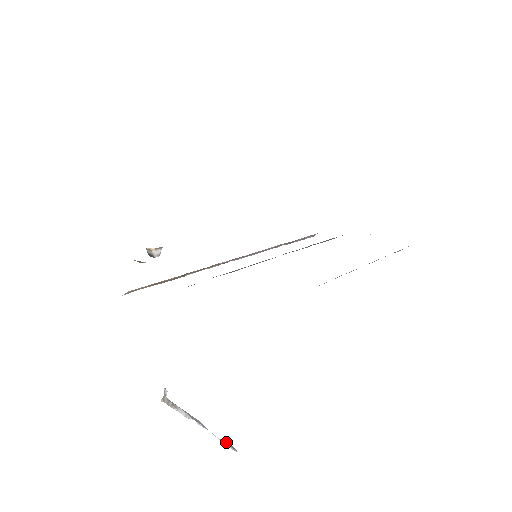
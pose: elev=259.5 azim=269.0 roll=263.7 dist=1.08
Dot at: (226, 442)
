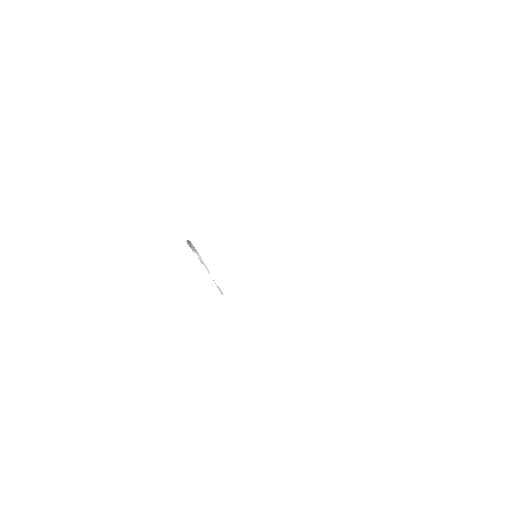
Dot at: (218, 287)
